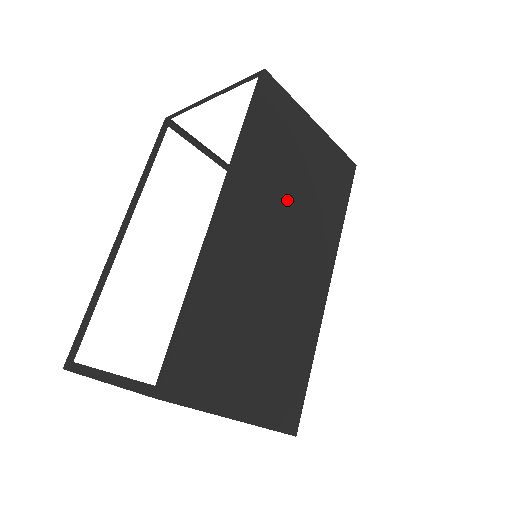
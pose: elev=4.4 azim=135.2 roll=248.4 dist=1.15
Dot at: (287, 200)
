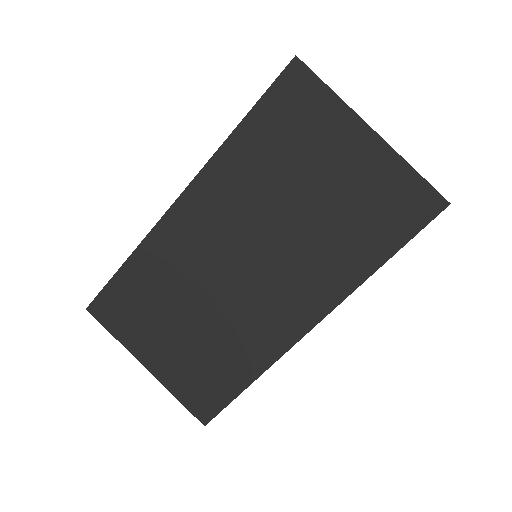
Dot at: (276, 213)
